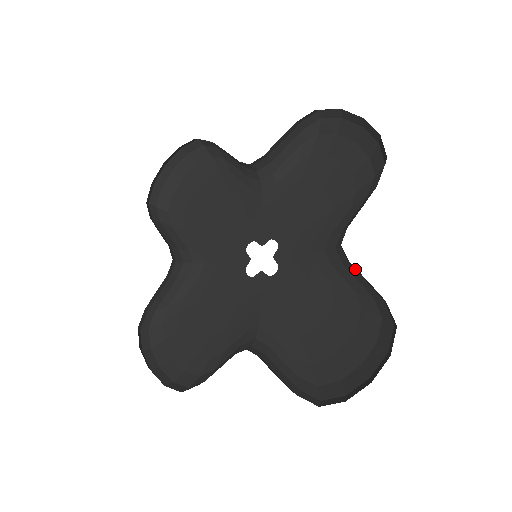
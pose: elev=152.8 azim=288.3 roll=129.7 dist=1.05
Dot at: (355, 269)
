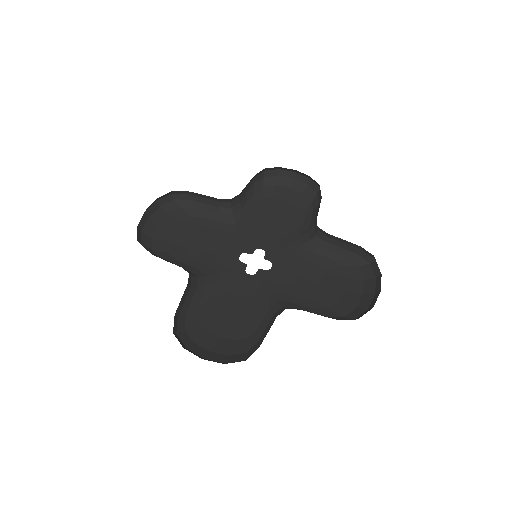
Dot at: (332, 243)
